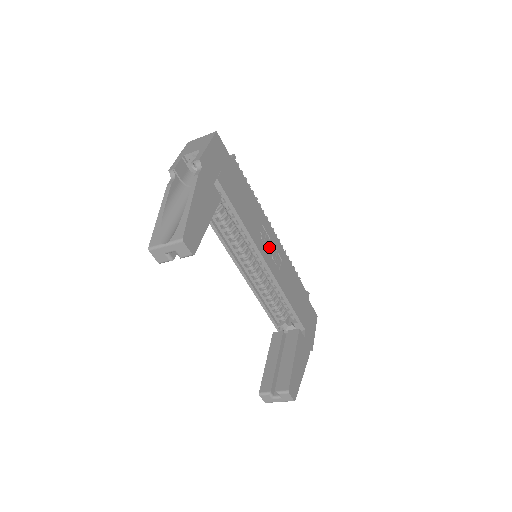
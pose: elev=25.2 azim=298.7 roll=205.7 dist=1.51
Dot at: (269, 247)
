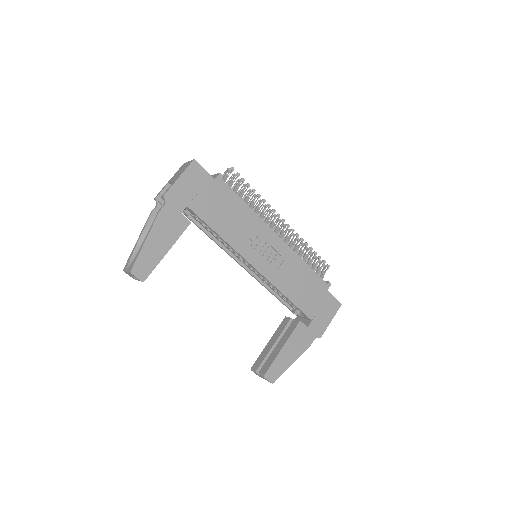
Dot at: (263, 251)
